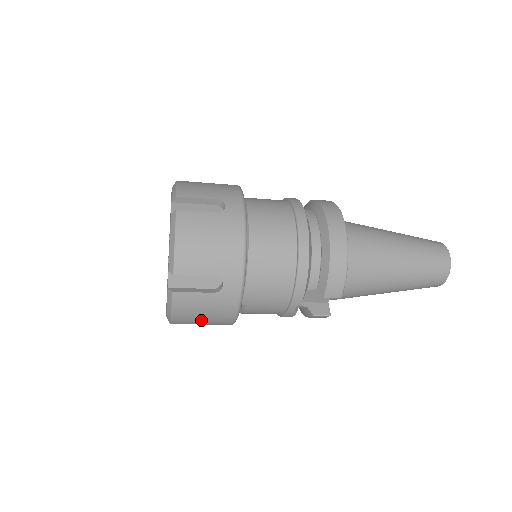
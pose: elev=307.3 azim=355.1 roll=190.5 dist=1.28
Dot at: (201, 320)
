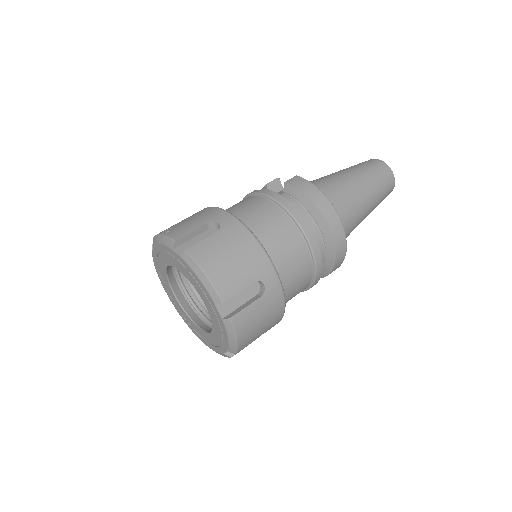
Dot at: occluded
